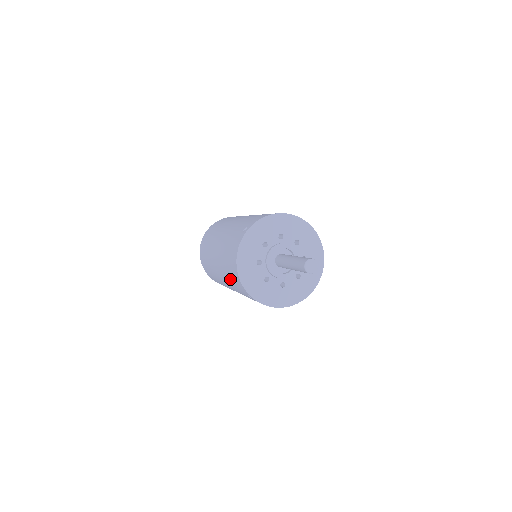
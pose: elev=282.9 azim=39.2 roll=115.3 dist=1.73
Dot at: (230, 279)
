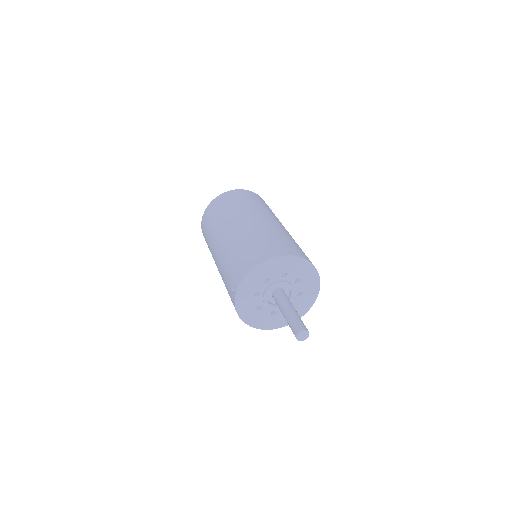
Dot at: occluded
